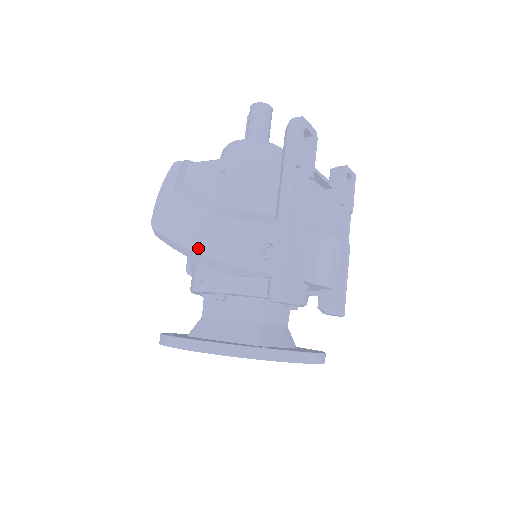
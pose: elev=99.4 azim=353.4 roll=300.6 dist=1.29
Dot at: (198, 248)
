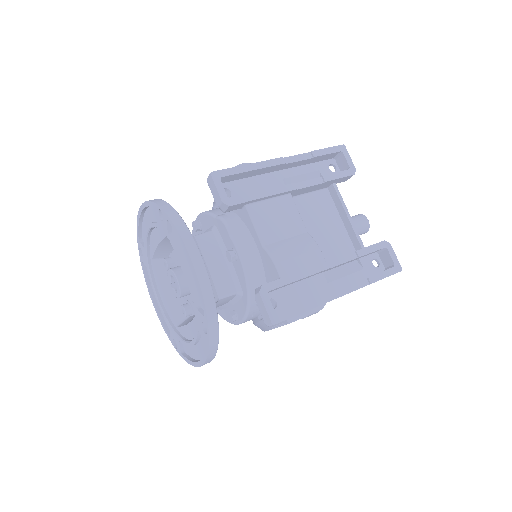
Dot at: occluded
